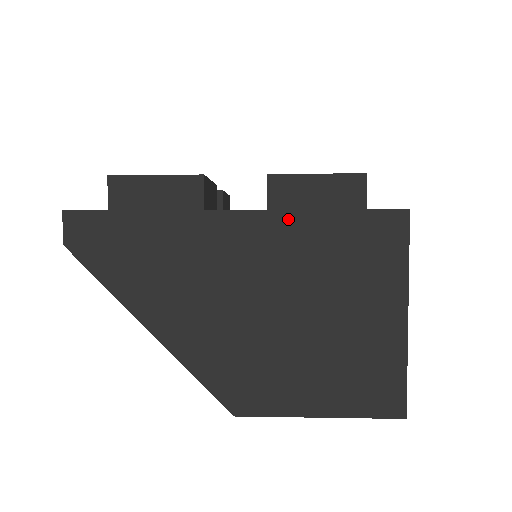
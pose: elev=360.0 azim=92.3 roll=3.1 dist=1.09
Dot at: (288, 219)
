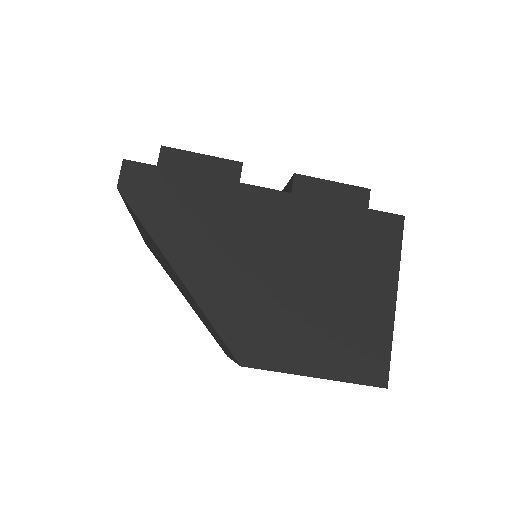
Dot at: (312, 205)
